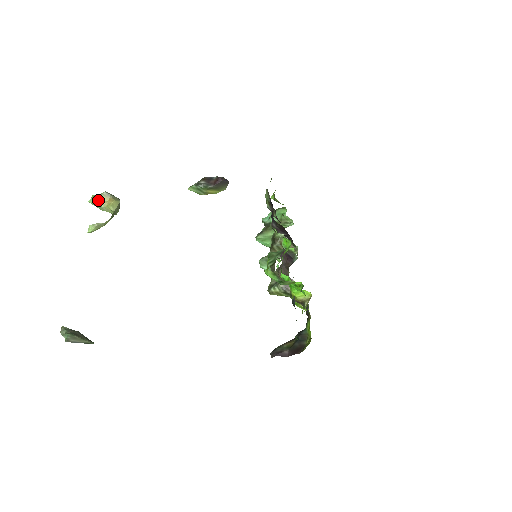
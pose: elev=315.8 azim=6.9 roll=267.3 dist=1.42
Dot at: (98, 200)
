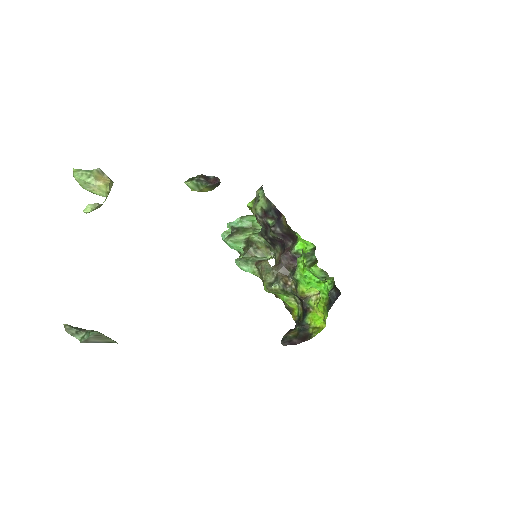
Dot at: (90, 176)
